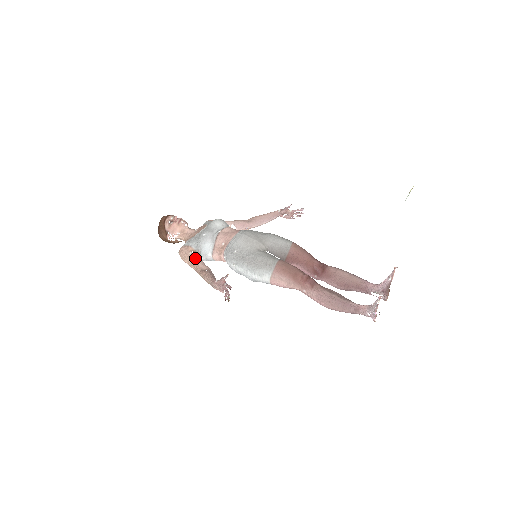
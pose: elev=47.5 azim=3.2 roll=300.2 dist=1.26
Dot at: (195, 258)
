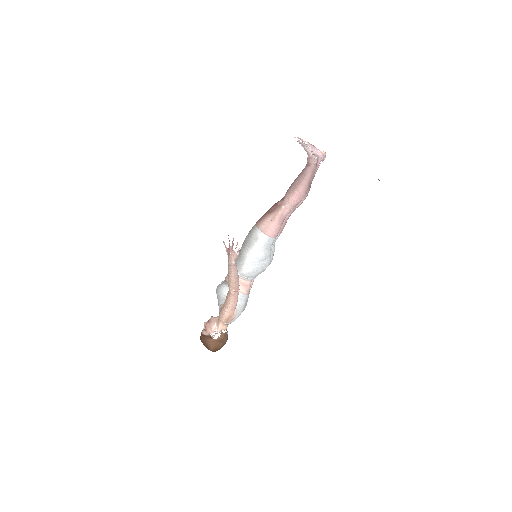
Dot at: (225, 300)
